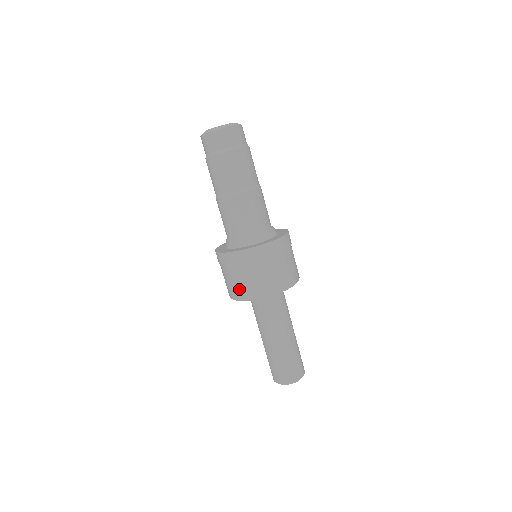
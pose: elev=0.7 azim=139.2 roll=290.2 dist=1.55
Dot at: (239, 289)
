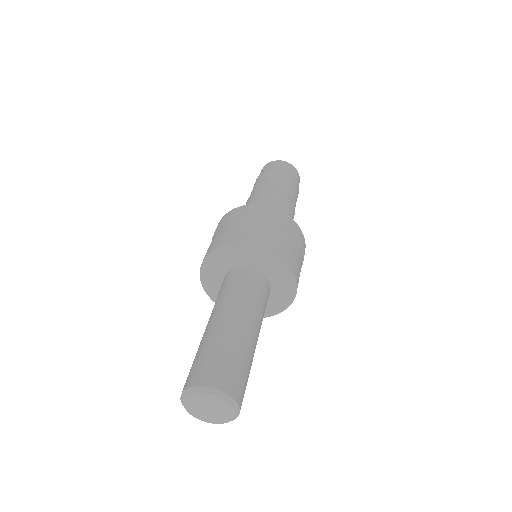
Dot at: (235, 234)
